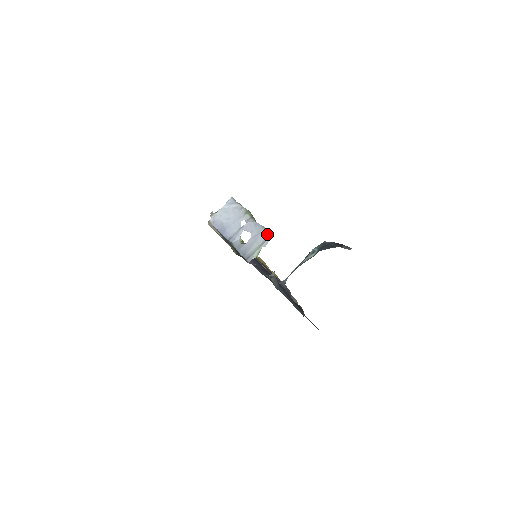
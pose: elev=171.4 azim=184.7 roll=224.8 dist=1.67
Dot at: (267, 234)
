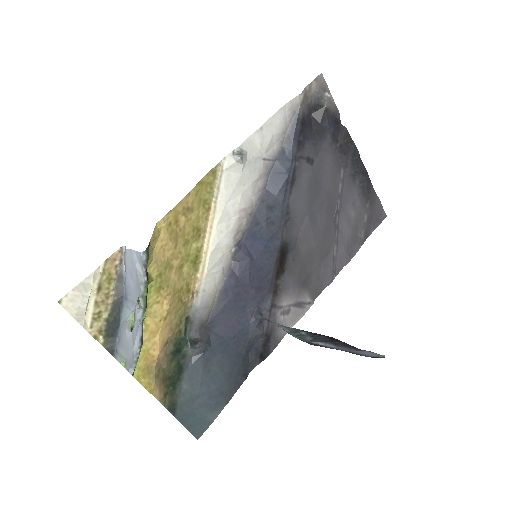
Dot at: (133, 360)
